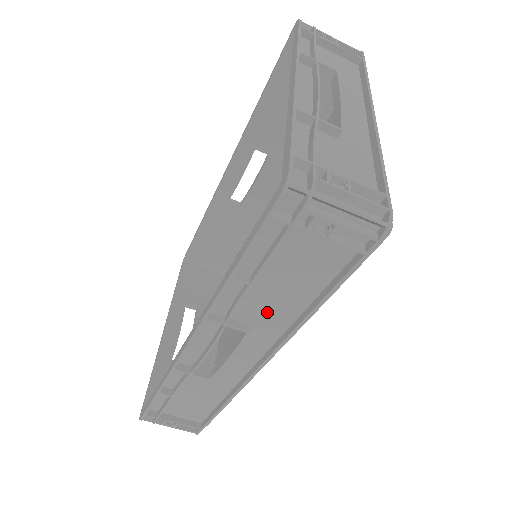
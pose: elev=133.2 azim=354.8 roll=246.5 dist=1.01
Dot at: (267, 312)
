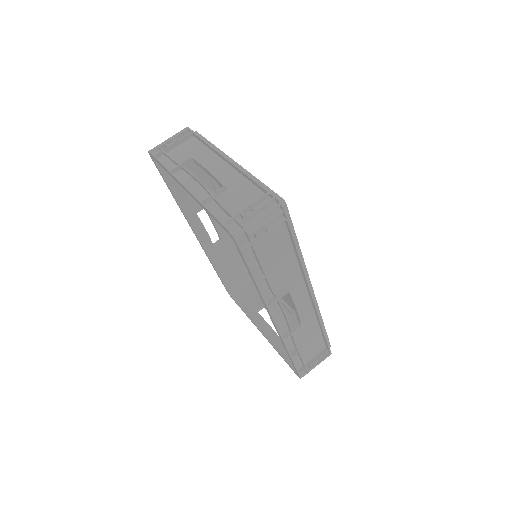
Dot at: (285, 276)
